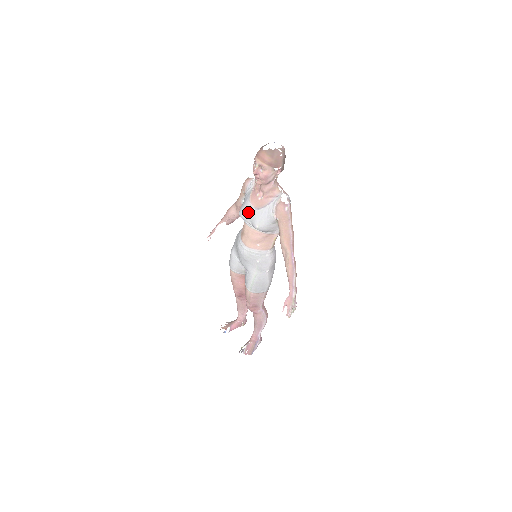
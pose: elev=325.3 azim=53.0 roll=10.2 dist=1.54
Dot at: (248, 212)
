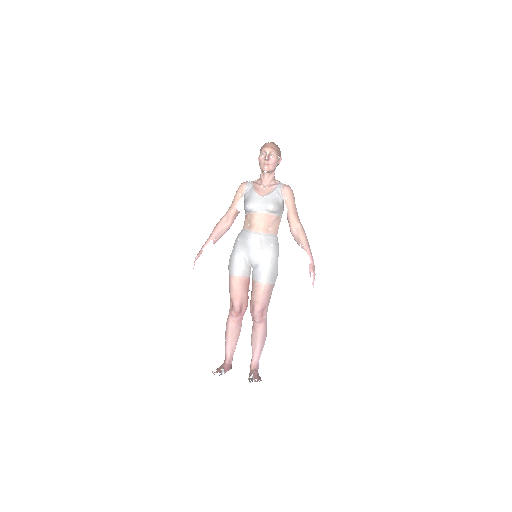
Dot at: (258, 200)
